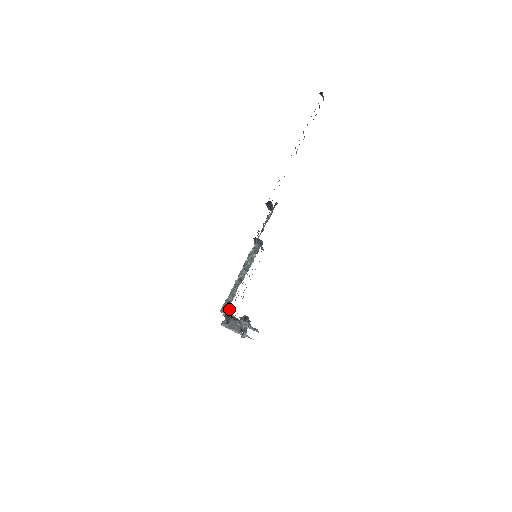
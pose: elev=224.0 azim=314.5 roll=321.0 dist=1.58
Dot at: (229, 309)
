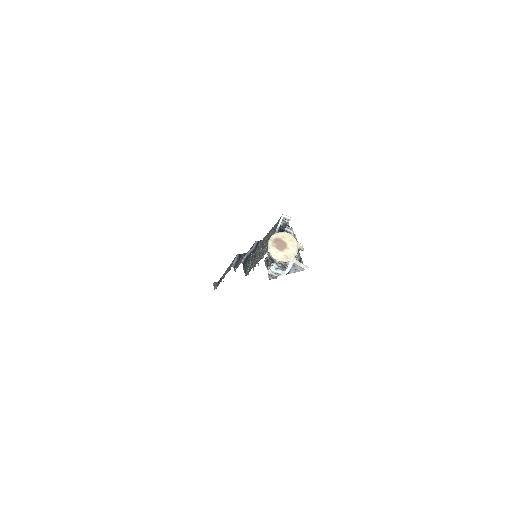
Dot at: (283, 226)
